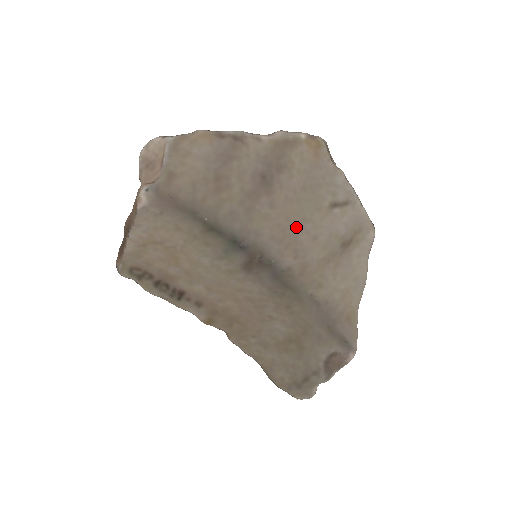
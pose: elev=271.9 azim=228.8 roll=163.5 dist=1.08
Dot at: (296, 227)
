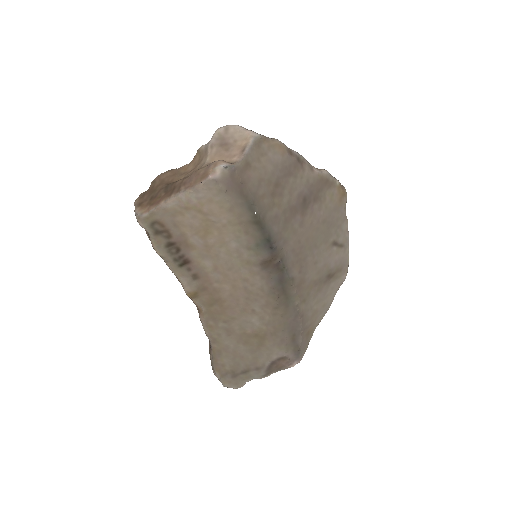
Dot at: (309, 249)
